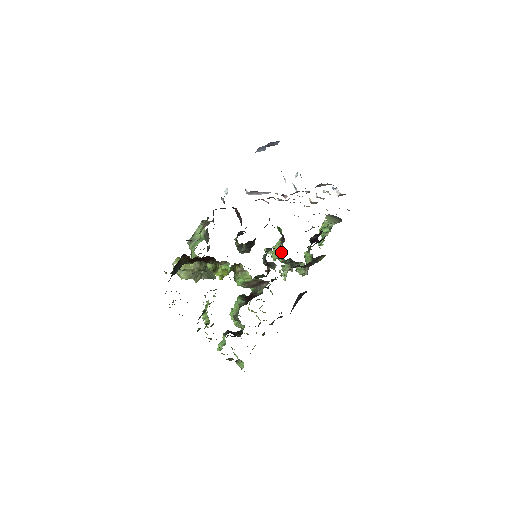
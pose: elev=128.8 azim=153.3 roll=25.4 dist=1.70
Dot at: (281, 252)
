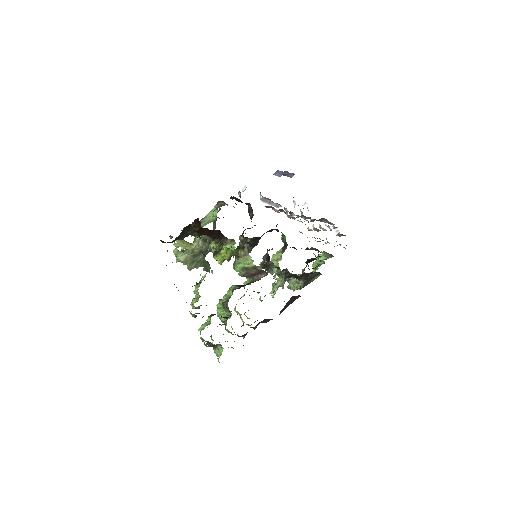
Dot at: (280, 260)
